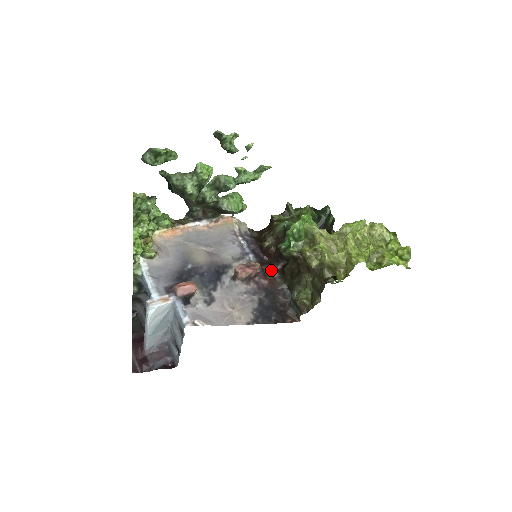
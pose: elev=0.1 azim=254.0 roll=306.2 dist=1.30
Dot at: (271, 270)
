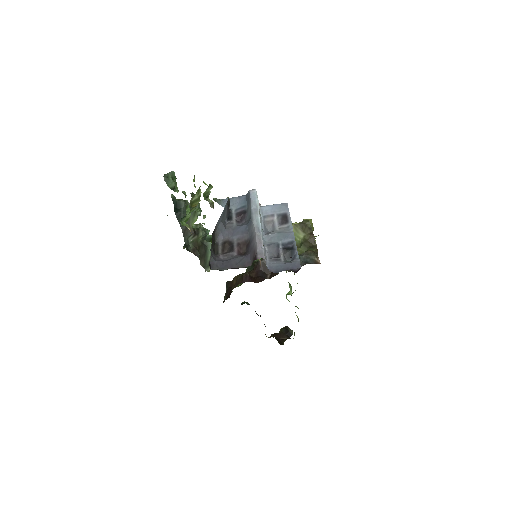
Dot at: occluded
